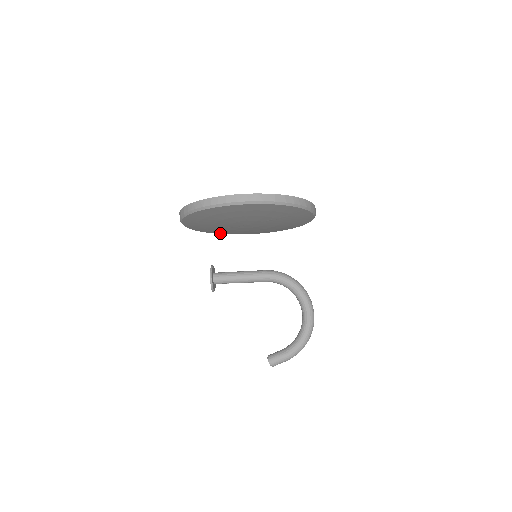
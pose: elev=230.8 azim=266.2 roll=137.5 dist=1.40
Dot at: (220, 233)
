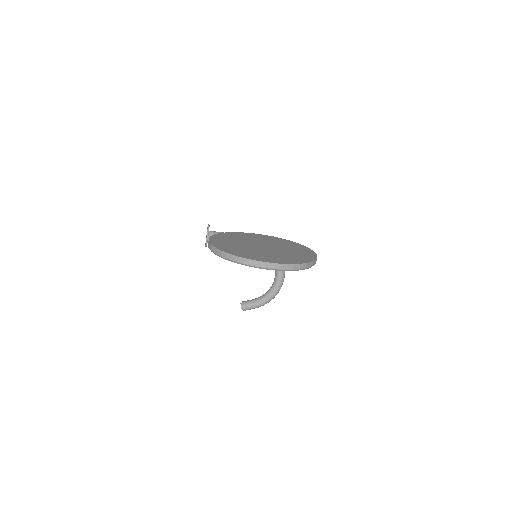
Dot at: occluded
